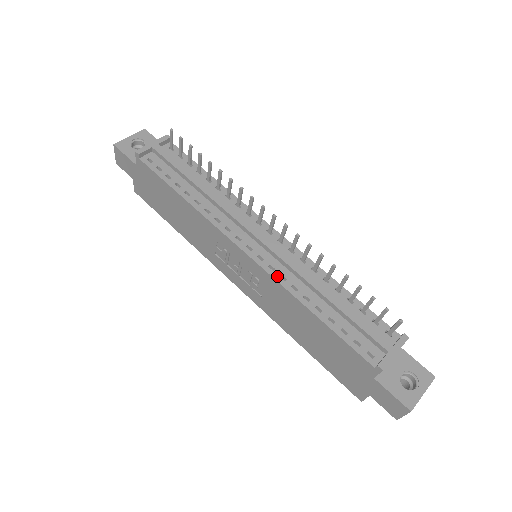
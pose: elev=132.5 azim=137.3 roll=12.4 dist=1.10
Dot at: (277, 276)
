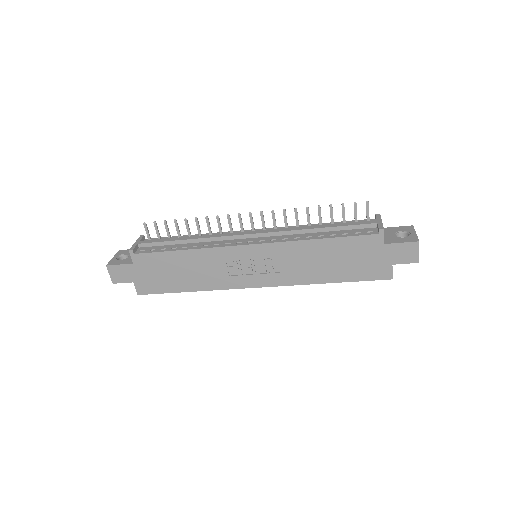
Dot at: (281, 240)
